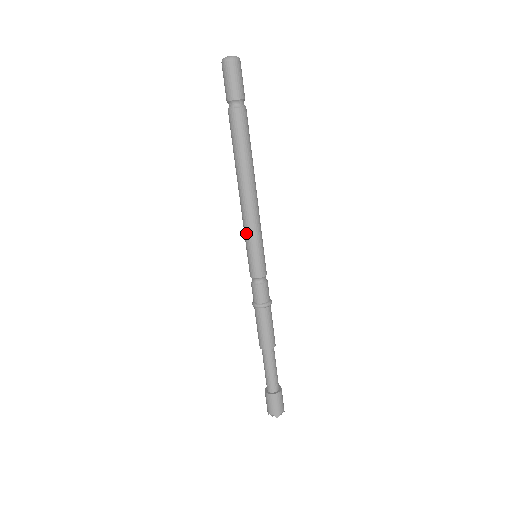
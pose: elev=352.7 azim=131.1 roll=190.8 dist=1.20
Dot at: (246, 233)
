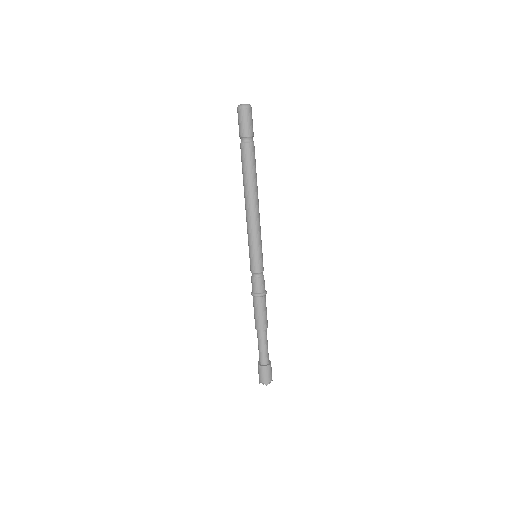
Dot at: (250, 238)
